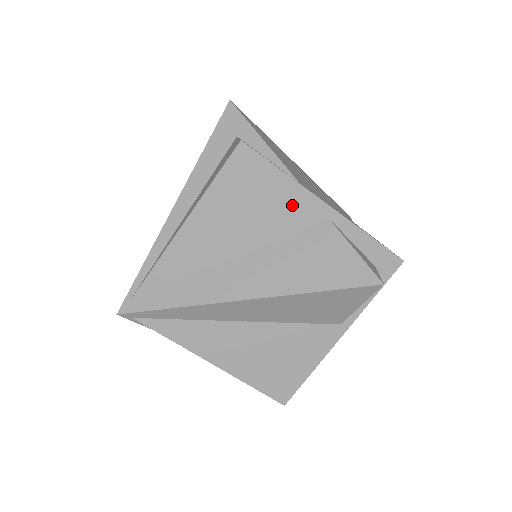
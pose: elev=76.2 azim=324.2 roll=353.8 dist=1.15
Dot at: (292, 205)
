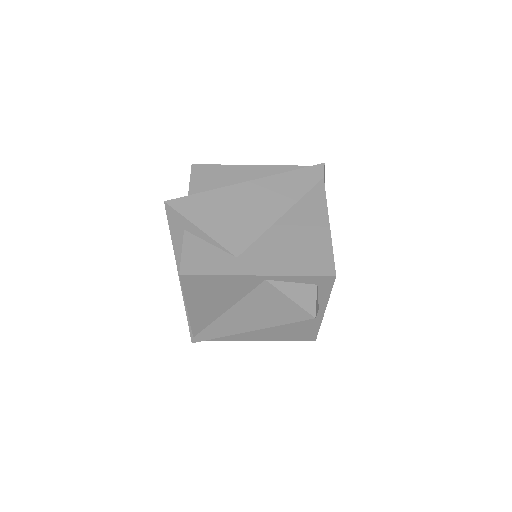
Dot at: (237, 283)
